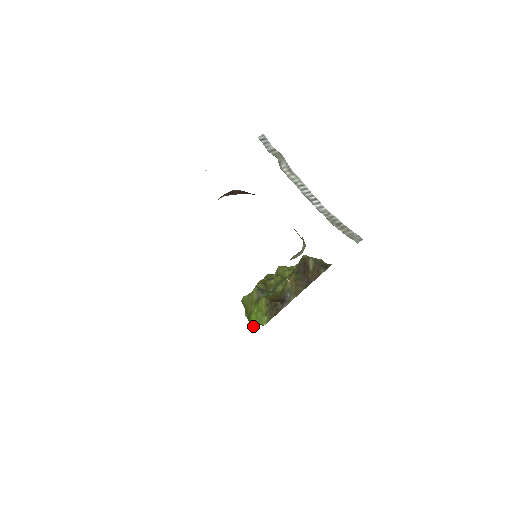
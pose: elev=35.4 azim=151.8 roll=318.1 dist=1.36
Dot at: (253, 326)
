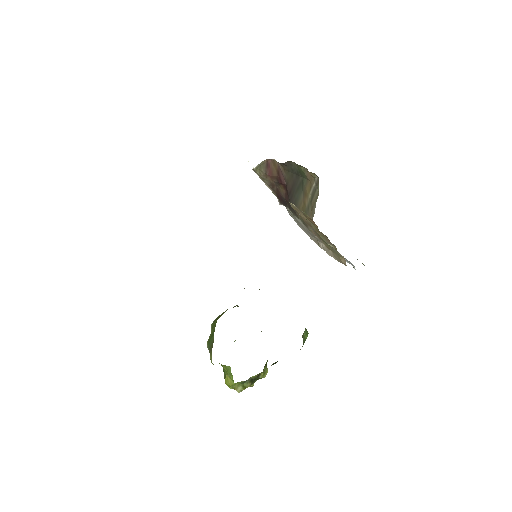
Dot at: occluded
